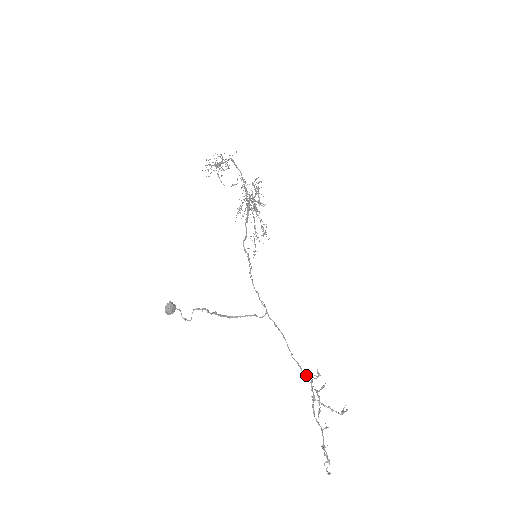
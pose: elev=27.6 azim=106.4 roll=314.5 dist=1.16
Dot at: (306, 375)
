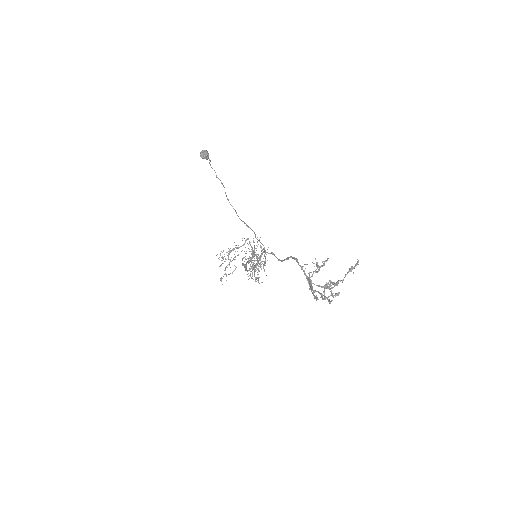
Dot at: occluded
